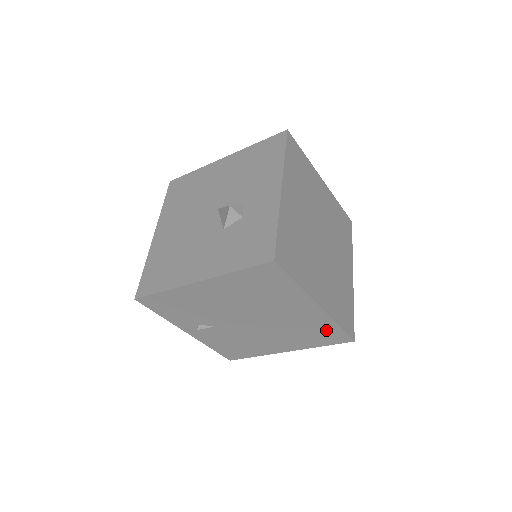
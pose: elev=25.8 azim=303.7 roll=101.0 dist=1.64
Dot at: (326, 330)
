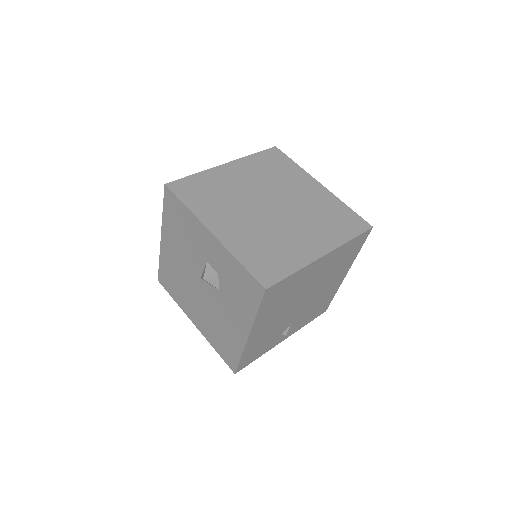
Dot at: (348, 248)
